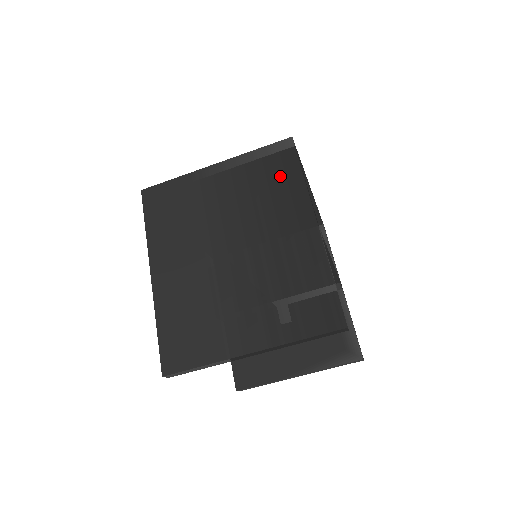
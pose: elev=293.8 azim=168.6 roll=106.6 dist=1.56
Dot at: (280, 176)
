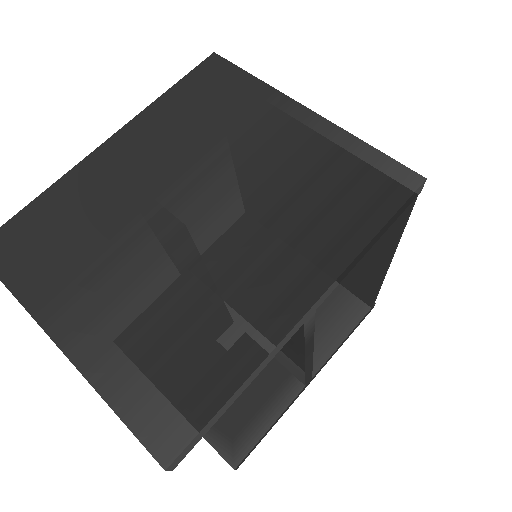
Dot at: (351, 204)
